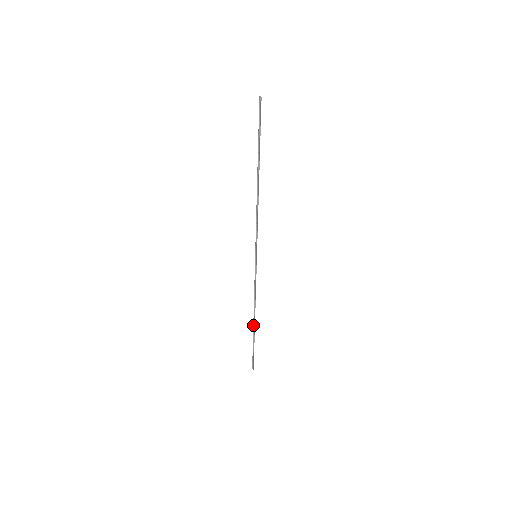
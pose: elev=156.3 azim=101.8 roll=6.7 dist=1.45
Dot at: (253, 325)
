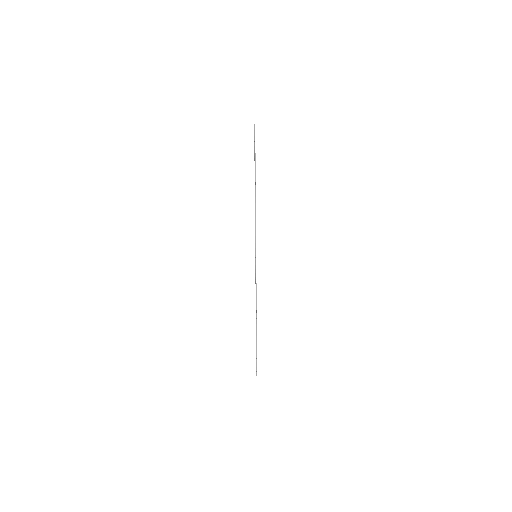
Dot at: (256, 326)
